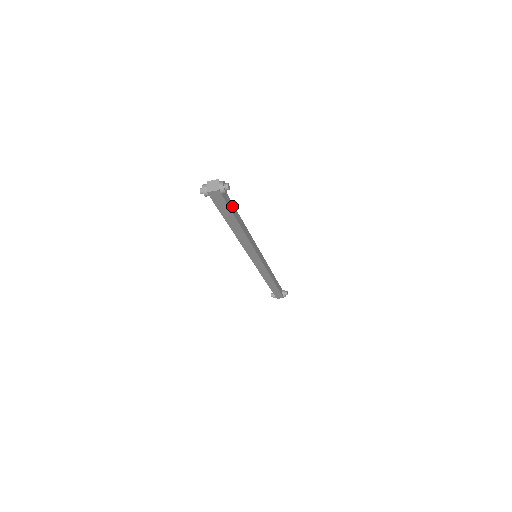
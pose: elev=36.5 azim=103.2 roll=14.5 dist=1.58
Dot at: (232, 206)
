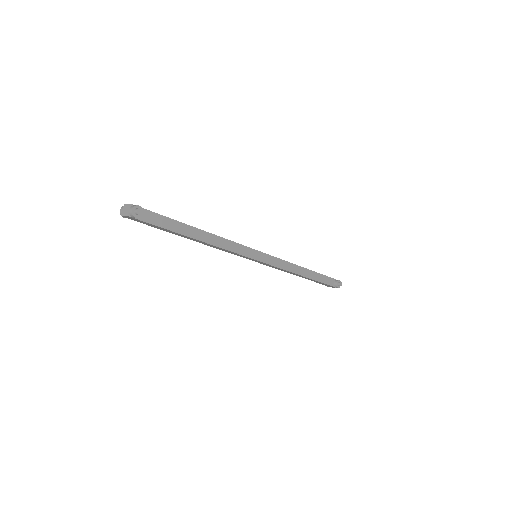
Dot at: (171, 222)
